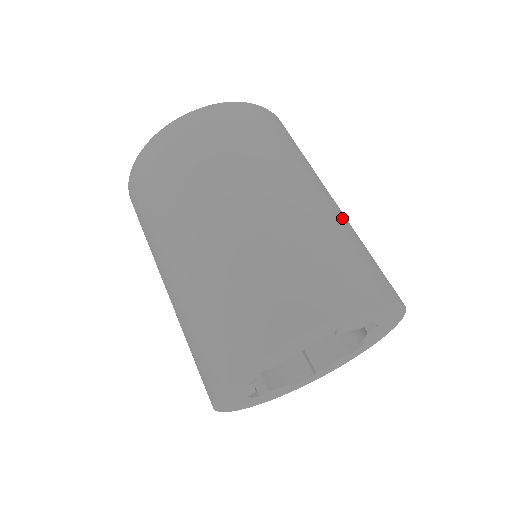
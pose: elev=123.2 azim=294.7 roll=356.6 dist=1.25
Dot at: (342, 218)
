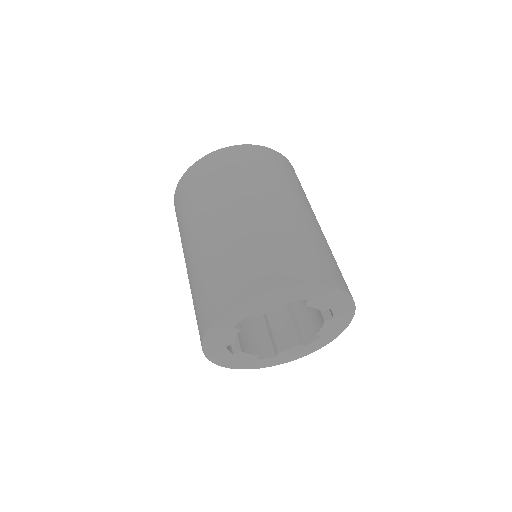
Dot at: (325, 239)
